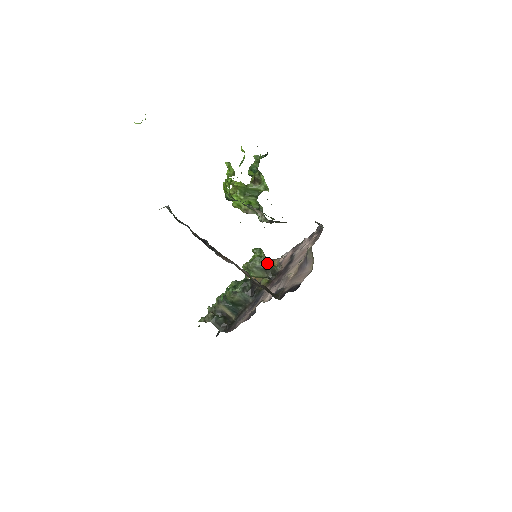
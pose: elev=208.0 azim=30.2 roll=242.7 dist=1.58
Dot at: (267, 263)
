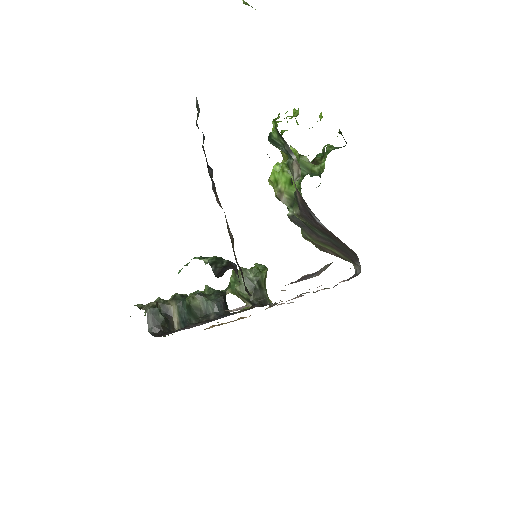
Dot at: (263, 285)
